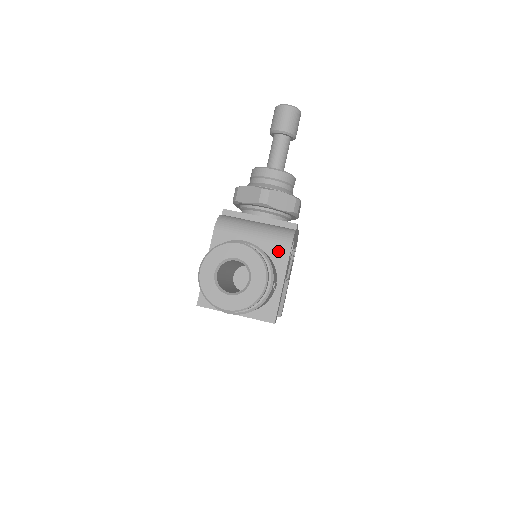
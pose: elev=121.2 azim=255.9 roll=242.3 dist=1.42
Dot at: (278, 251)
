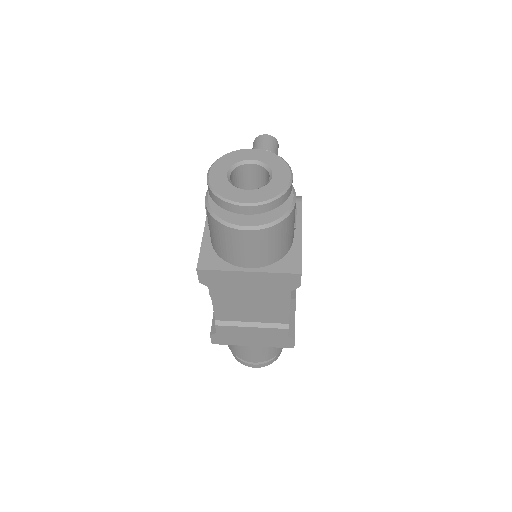
Dot at: occluded
